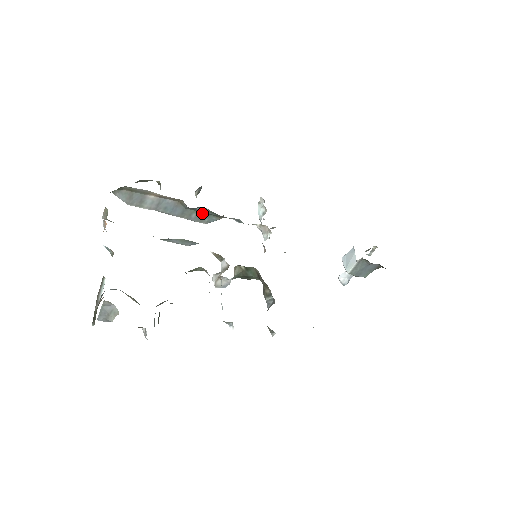
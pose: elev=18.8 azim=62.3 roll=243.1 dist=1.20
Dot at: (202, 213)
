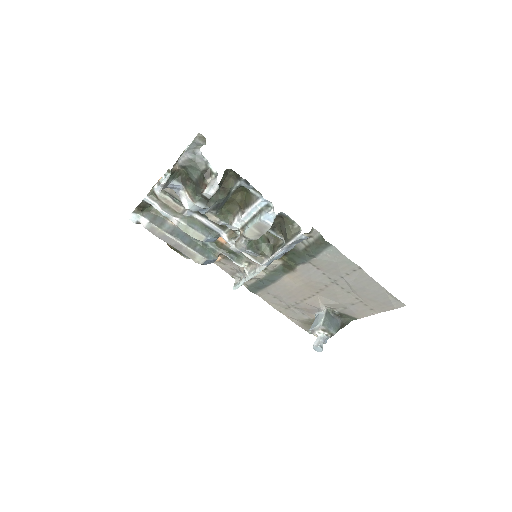
Dot at: (204, 247)
